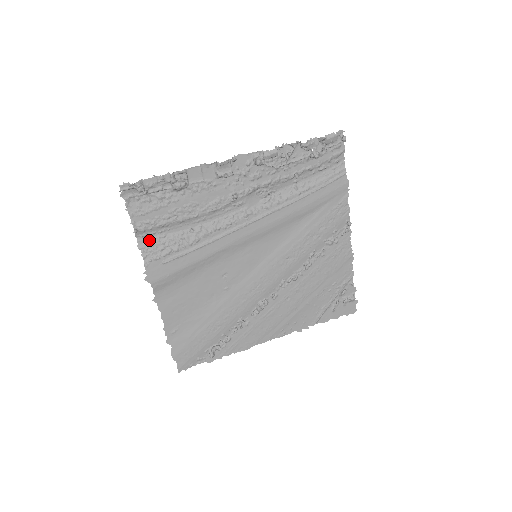
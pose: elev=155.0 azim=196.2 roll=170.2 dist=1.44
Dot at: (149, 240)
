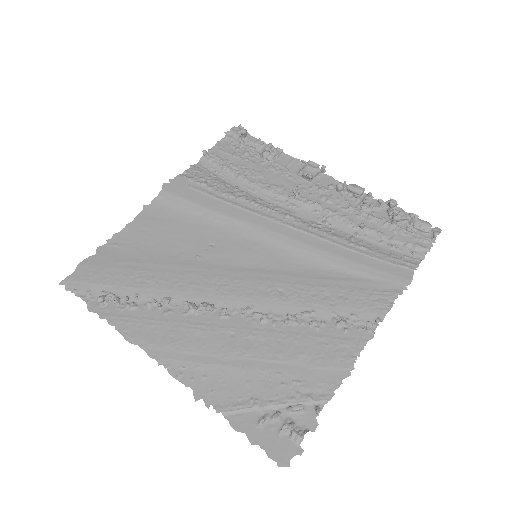
Dot at: (203, 169)
